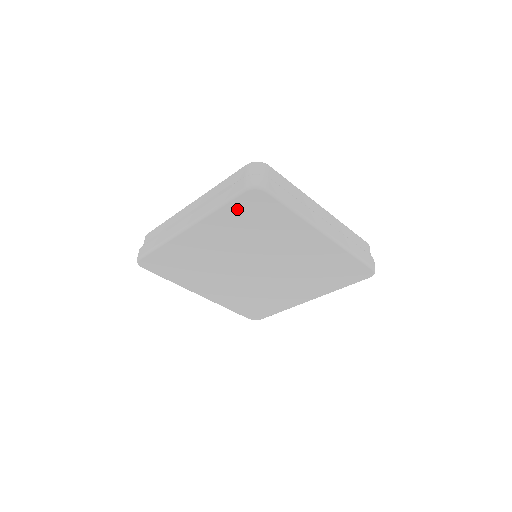
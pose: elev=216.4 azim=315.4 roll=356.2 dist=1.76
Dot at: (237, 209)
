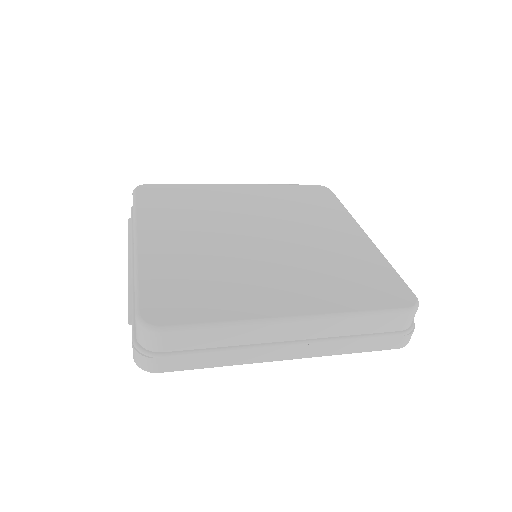
Dot at: occluded
